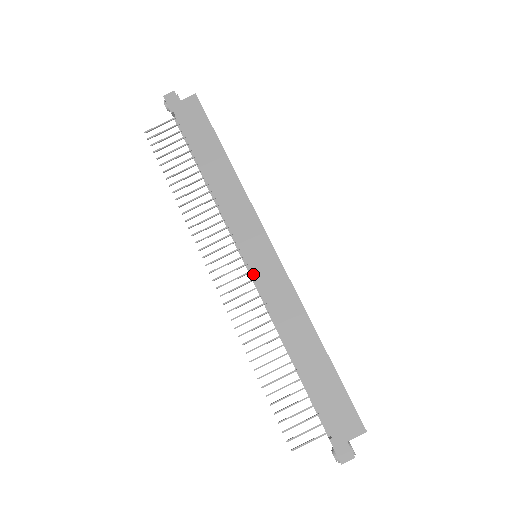
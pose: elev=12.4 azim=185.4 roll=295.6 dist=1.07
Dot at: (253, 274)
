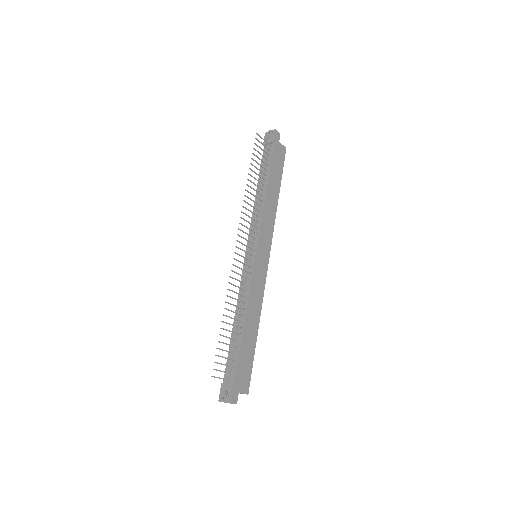
Dot at: (255, 264)
